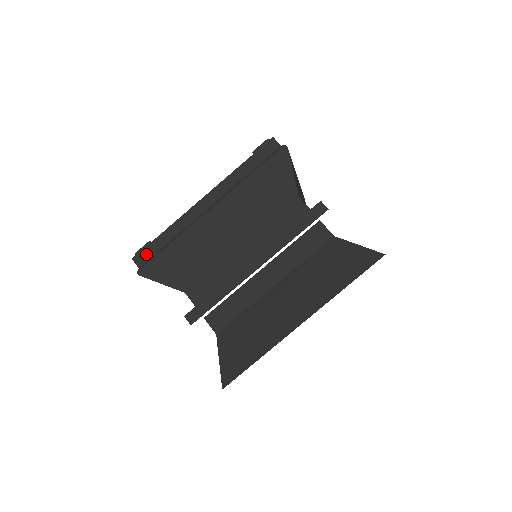
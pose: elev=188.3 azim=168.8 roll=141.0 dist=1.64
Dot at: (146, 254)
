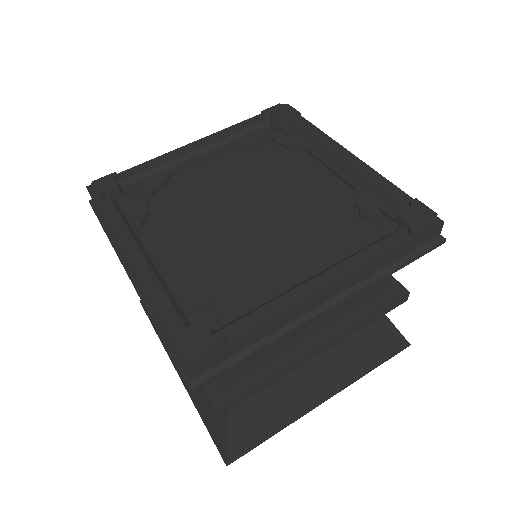
Dot at: (212, 362)
